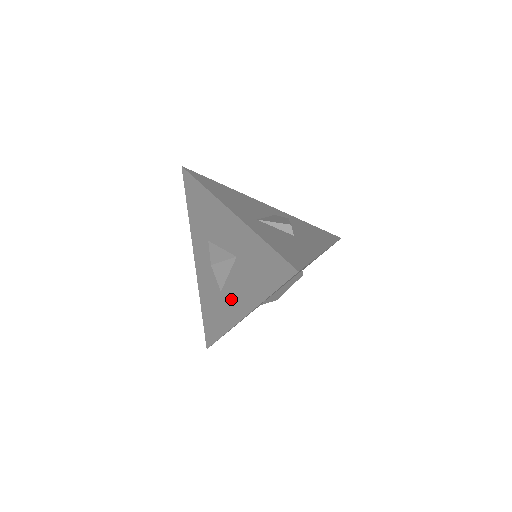
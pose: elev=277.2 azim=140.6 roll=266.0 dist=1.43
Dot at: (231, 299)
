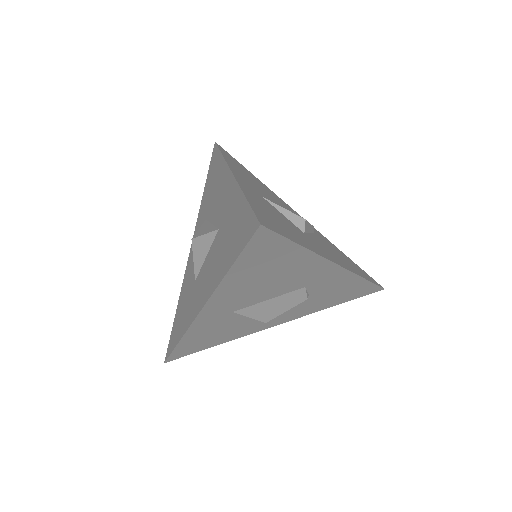
Dot at: (199, 288)
